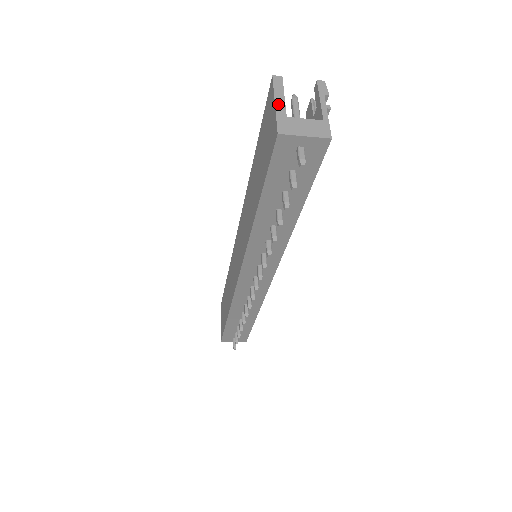
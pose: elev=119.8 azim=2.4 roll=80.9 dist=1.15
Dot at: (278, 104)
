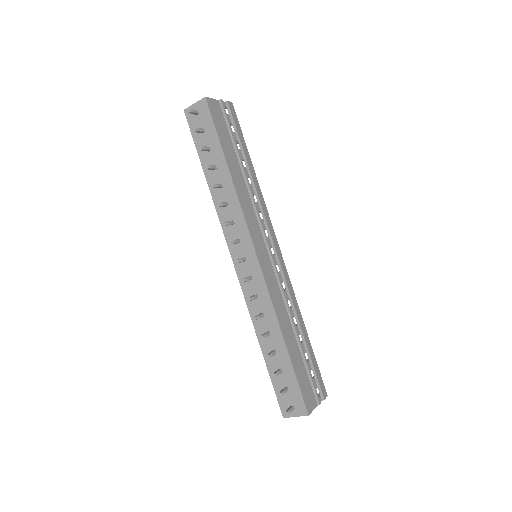
Dot at: occluded
